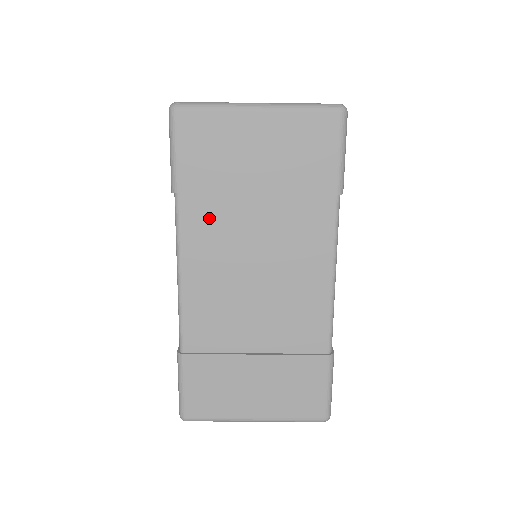
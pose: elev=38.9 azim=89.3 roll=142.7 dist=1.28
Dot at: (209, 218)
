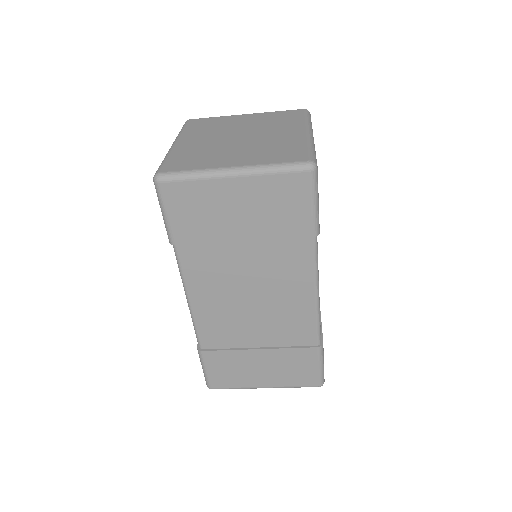
Dot at: (204, 260)
